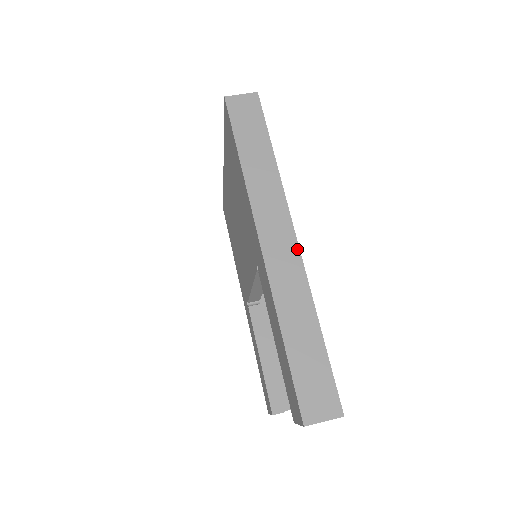
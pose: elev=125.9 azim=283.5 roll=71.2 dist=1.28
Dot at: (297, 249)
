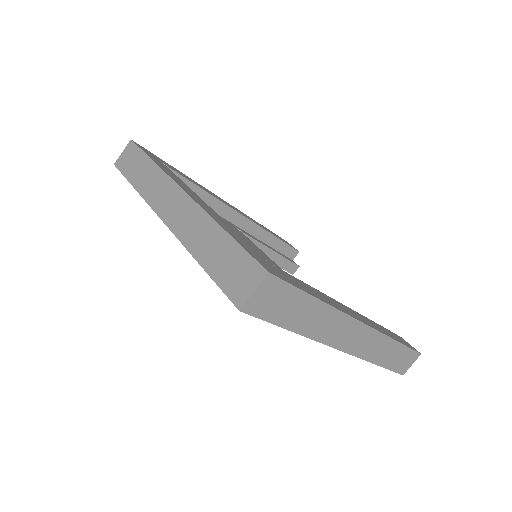
Dot at: (370, 329)
